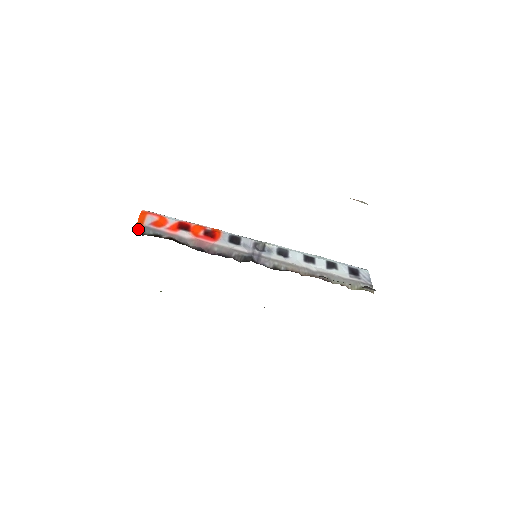
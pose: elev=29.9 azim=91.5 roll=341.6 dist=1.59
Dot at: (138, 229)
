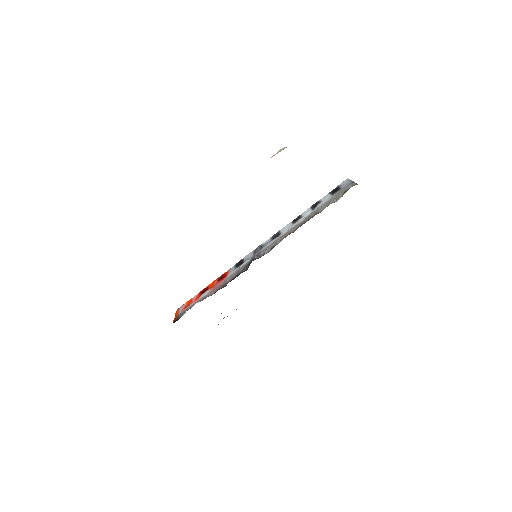
Dot at: (175, 320)
